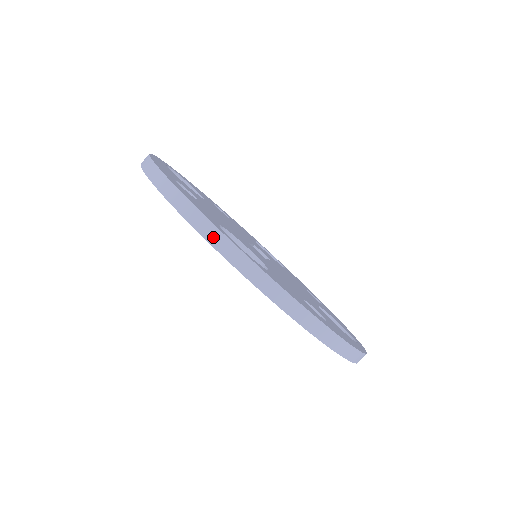
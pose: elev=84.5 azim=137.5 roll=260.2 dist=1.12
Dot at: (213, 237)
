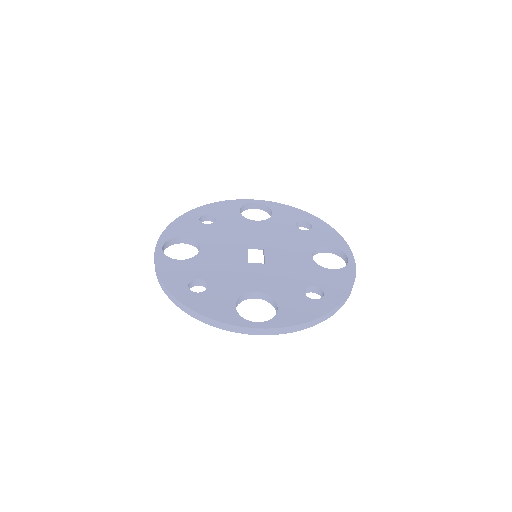
Dot at: (243, 331)
